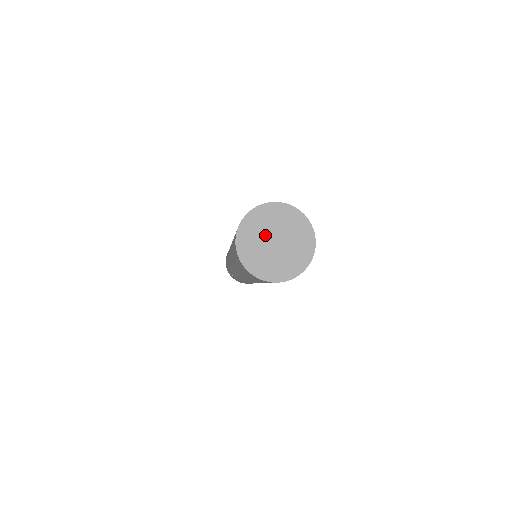
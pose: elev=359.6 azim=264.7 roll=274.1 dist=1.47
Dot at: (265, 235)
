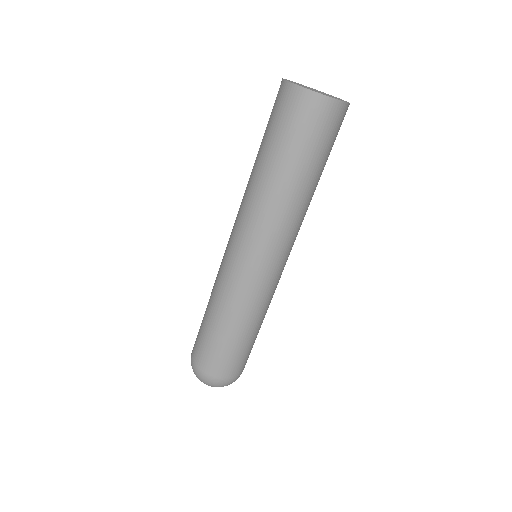
Dot at: occluded
